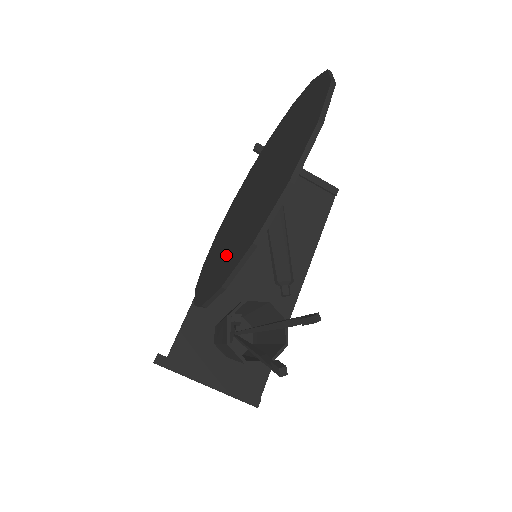
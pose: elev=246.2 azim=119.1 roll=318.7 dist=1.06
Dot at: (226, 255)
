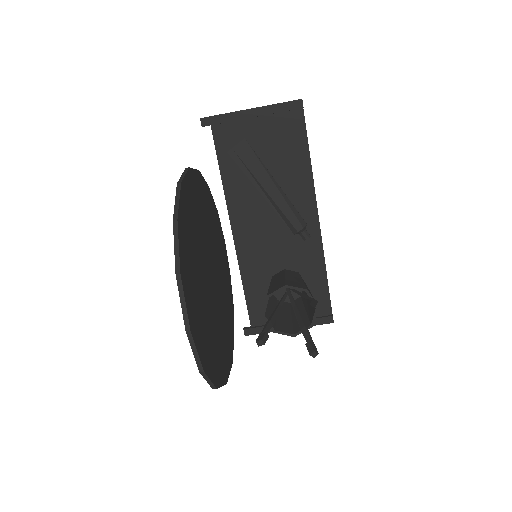
Dot at: occluded
